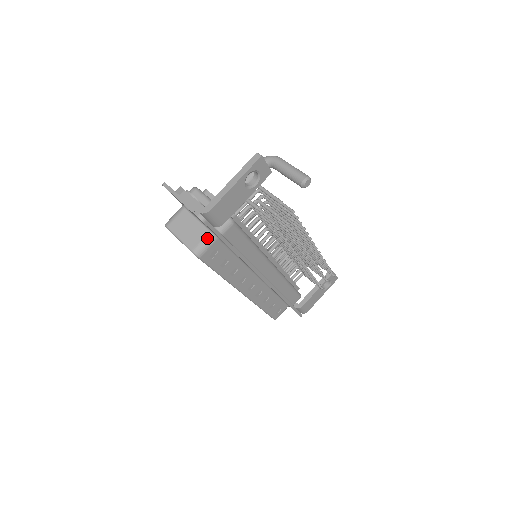
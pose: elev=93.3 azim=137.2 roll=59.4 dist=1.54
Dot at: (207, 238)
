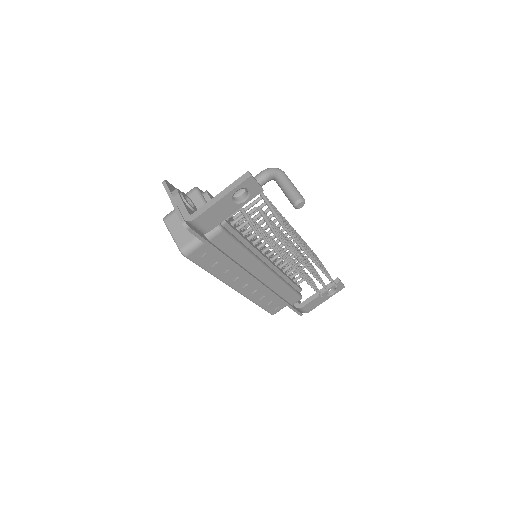
Dot at: (195, 240)
